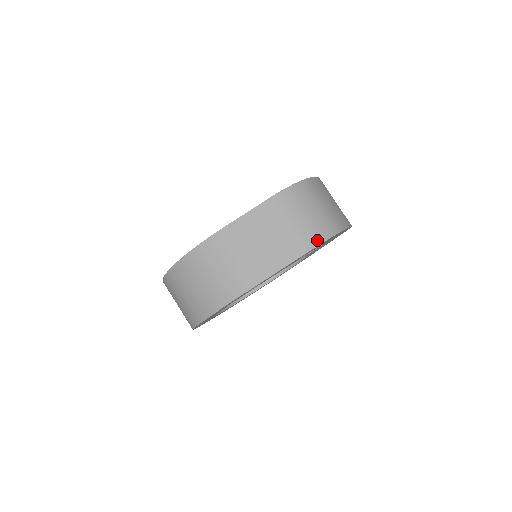
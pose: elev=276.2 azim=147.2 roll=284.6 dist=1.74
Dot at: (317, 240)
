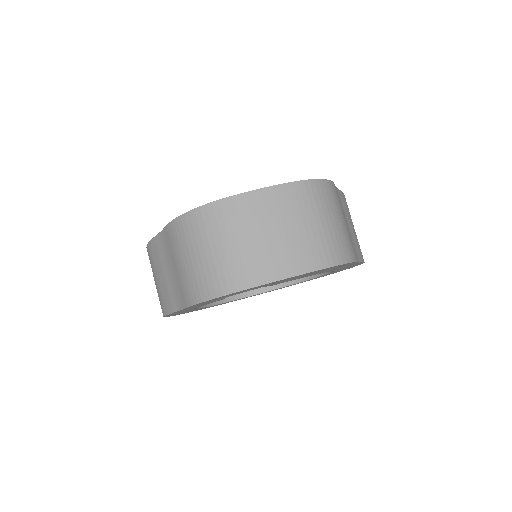
Dot at: (199, 296)
